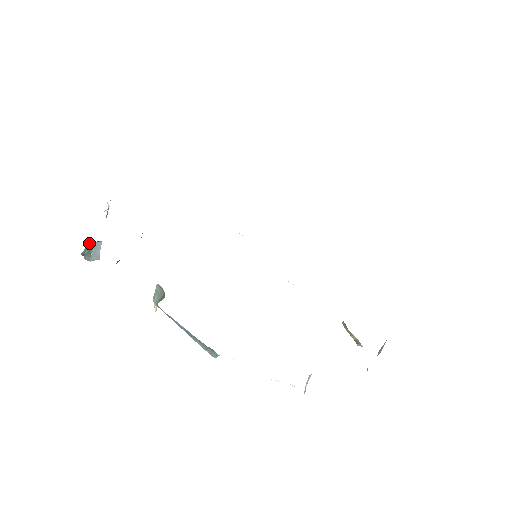
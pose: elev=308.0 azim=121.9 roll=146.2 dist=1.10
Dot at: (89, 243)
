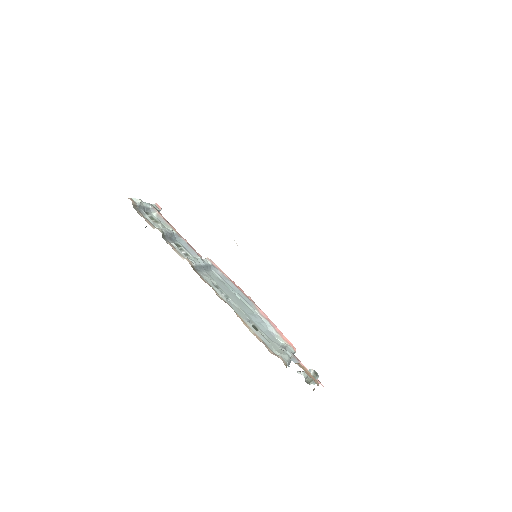
Dot at: occluded
